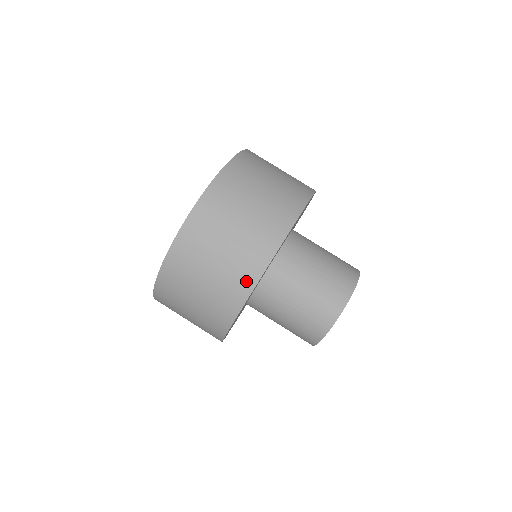
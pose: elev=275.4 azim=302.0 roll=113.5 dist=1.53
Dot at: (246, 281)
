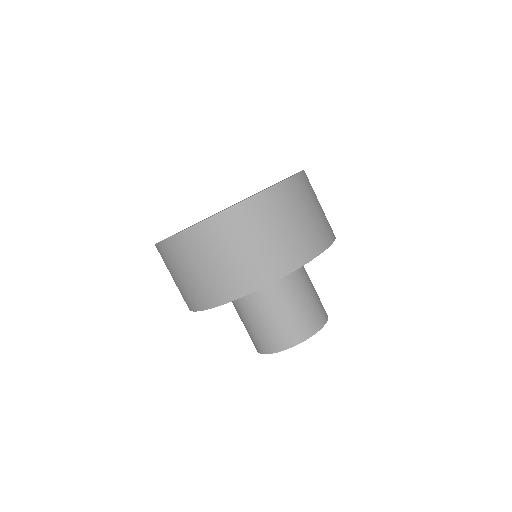
Dot at: (233, 291)
